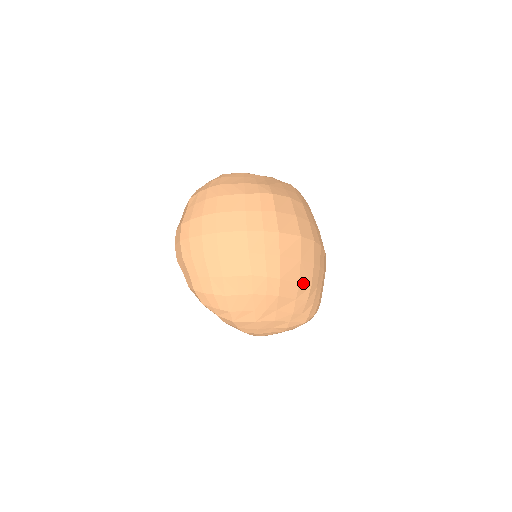
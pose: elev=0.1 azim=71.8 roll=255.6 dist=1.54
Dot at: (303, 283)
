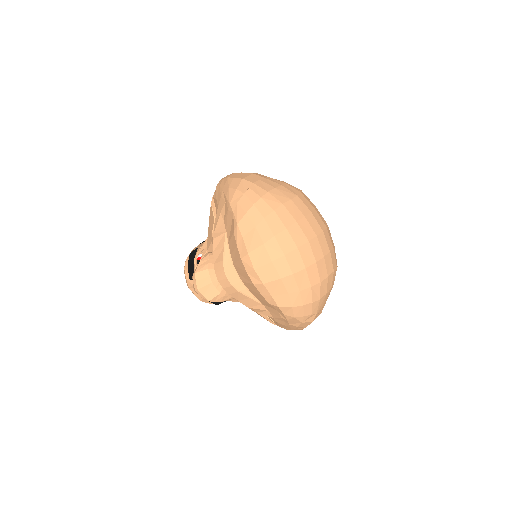
Dot at: occluded
